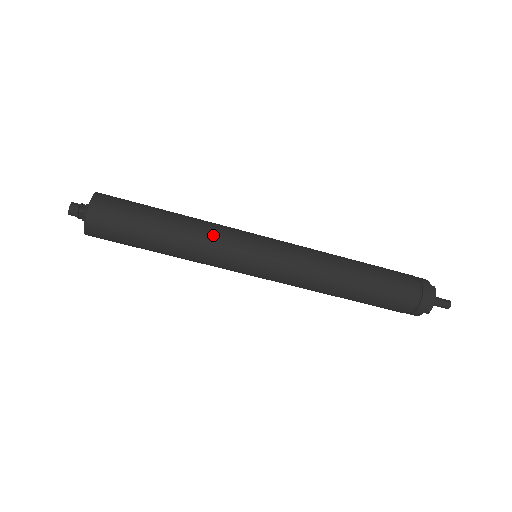
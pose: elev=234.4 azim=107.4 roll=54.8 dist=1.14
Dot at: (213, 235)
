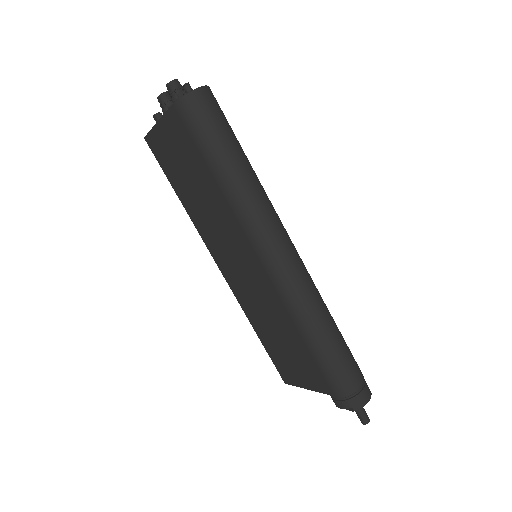
Dot at: (264, 196)
